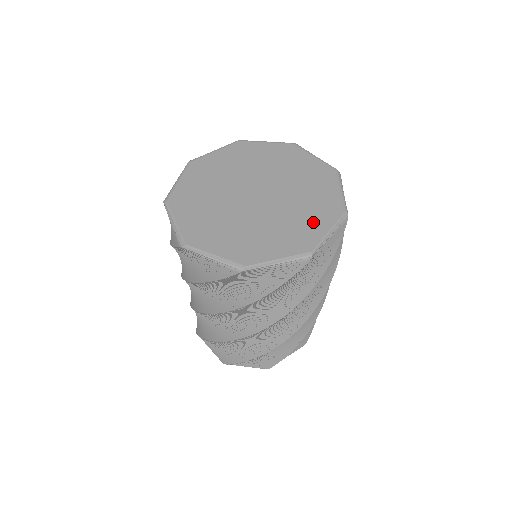
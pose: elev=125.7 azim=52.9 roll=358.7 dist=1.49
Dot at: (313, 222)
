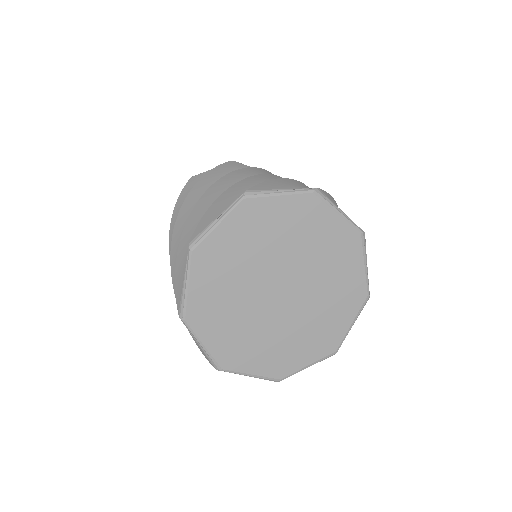
Dot at: (347, 270)
